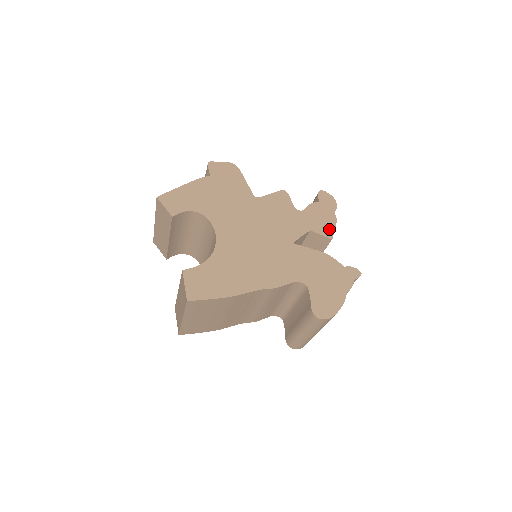
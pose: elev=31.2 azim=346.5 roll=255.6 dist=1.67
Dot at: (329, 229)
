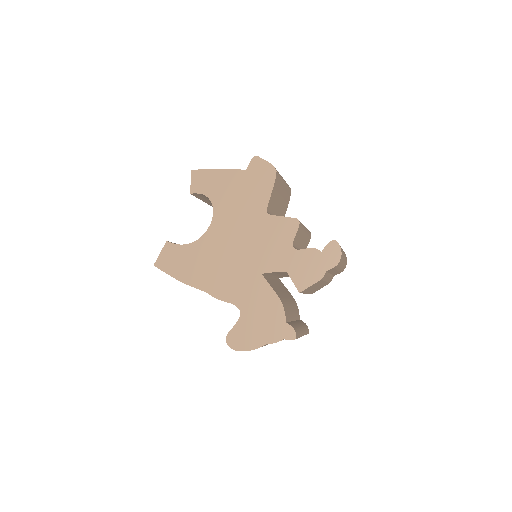
Dot at: (305, 282)
